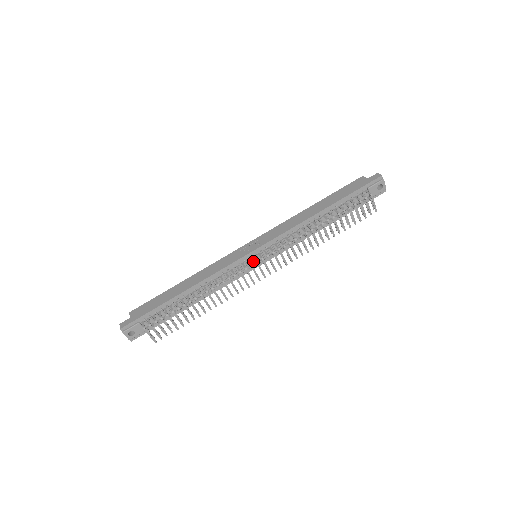
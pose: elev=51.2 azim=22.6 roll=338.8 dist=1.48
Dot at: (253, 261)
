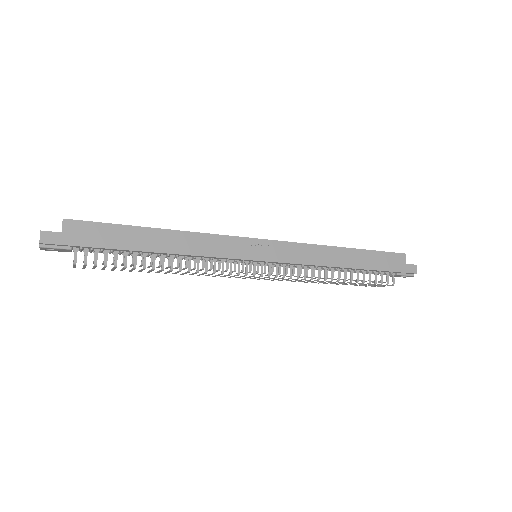
Dot at: (249, 262)
